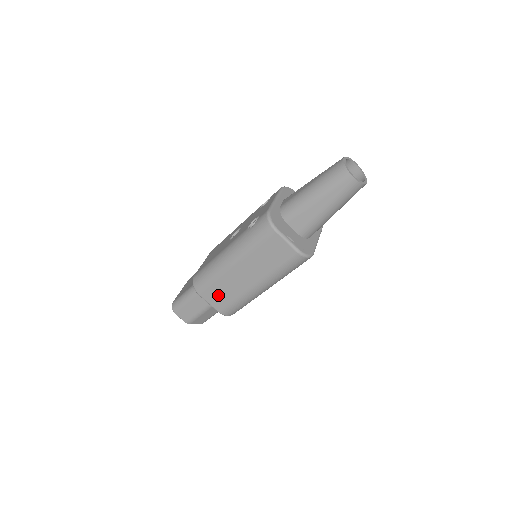
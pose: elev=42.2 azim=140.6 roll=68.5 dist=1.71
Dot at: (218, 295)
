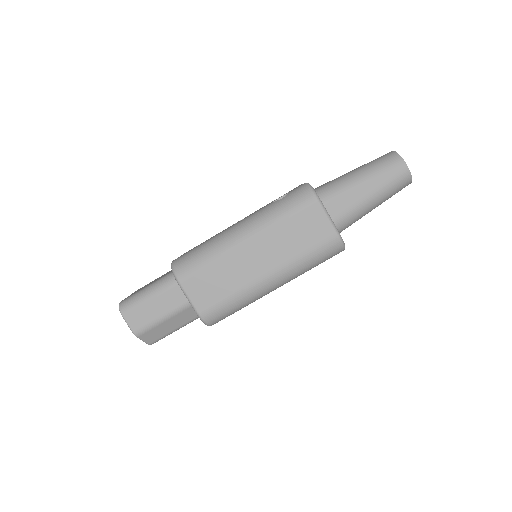
Dot at: (208, 285)
